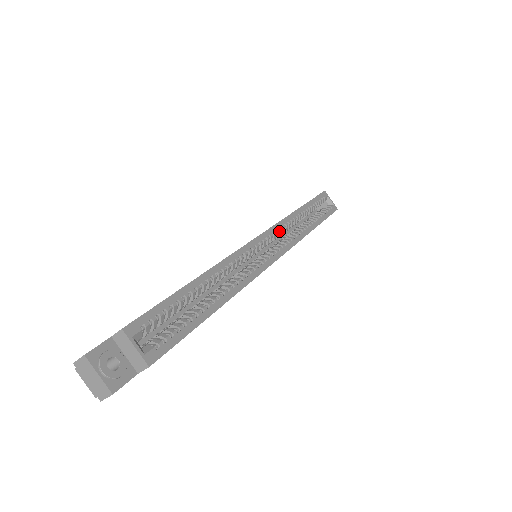
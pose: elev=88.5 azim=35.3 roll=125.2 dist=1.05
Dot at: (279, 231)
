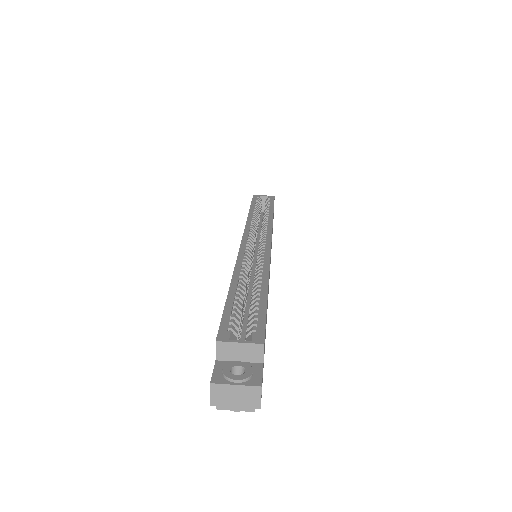
Dot at: (252, 230)
